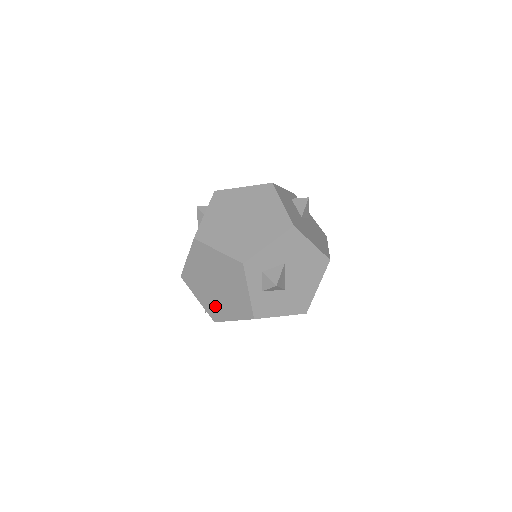
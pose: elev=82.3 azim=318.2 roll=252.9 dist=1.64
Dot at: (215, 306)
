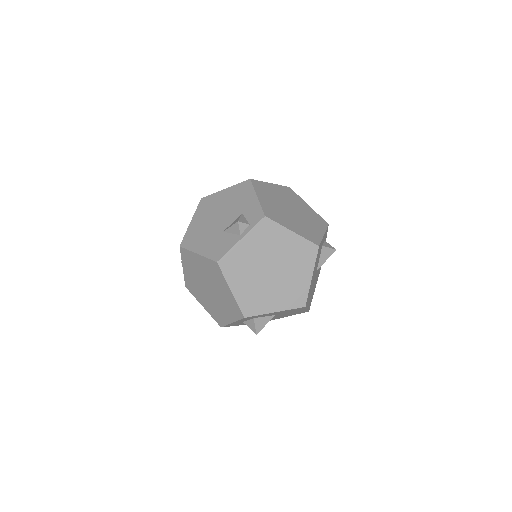
Dot at: (195, 288)
